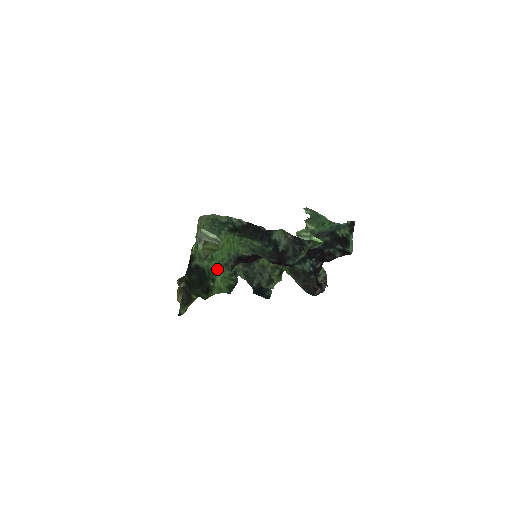
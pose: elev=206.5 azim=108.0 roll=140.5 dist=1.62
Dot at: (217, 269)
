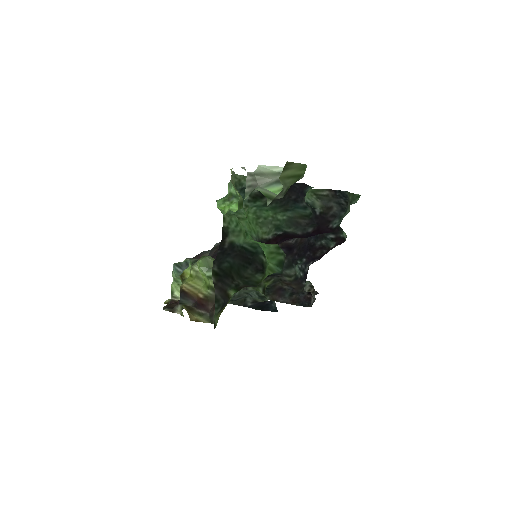
Dot at: occluded
